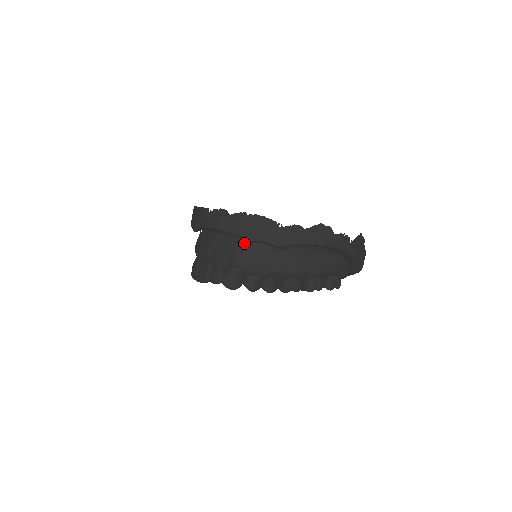
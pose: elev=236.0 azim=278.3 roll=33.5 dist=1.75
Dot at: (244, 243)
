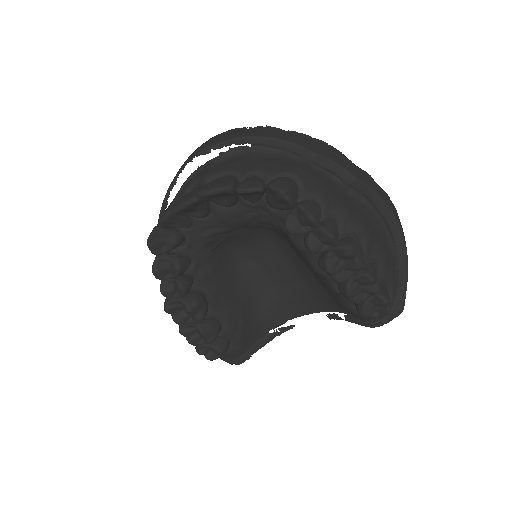
Dot at: (303, 162)
